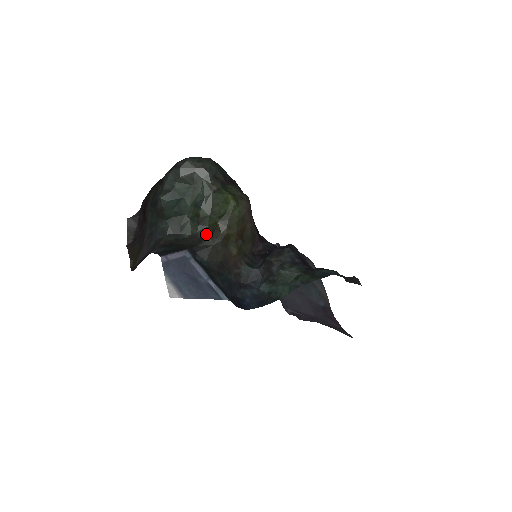
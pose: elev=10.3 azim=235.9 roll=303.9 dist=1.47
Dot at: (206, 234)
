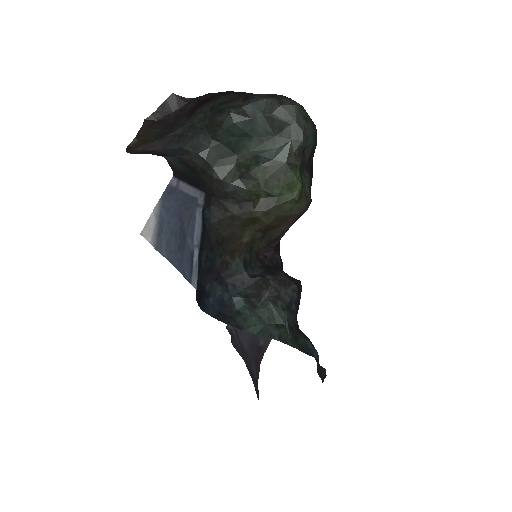
Dot at: (238, 195)
